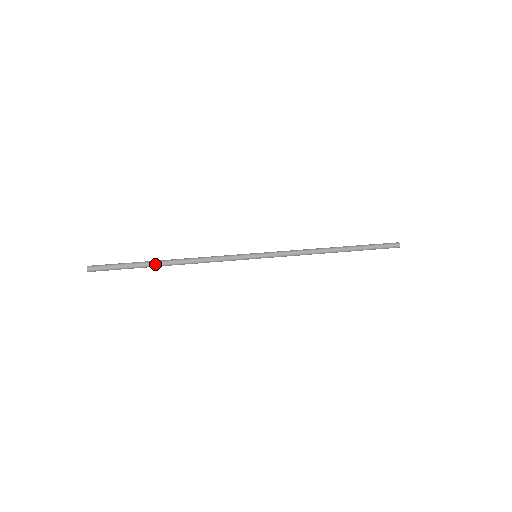
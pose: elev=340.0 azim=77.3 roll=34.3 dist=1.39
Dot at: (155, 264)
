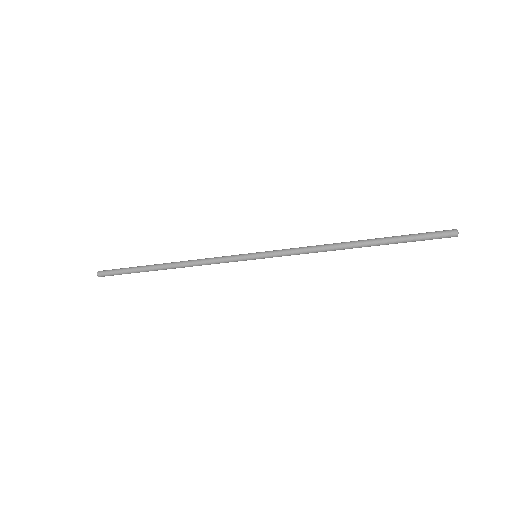
Dot at: (153, 267)
